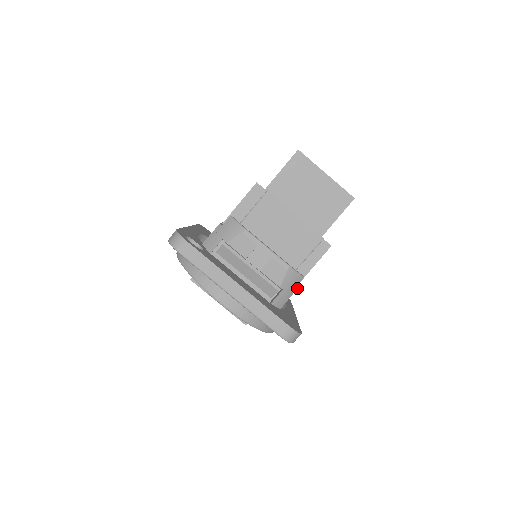
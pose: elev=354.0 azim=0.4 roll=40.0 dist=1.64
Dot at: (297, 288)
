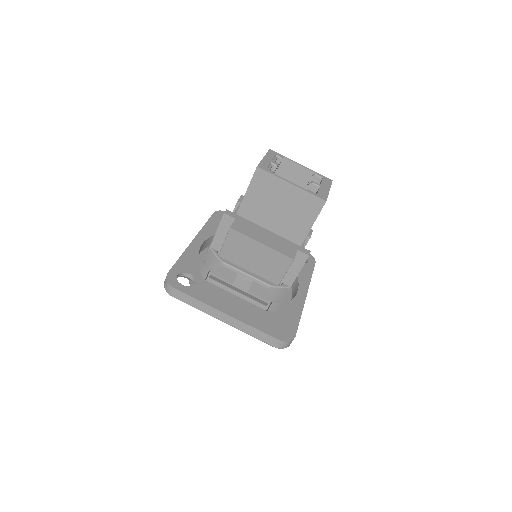
Dot at: occluded
